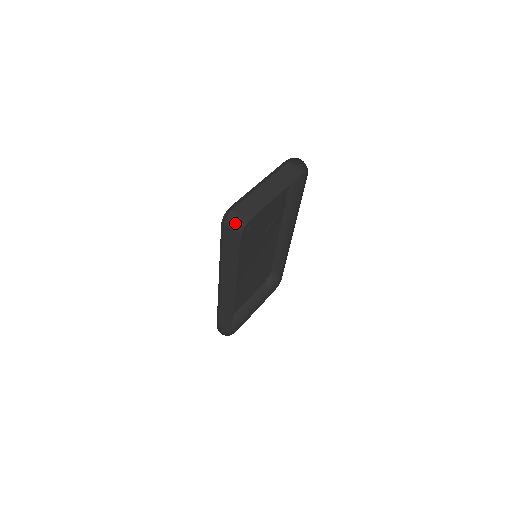
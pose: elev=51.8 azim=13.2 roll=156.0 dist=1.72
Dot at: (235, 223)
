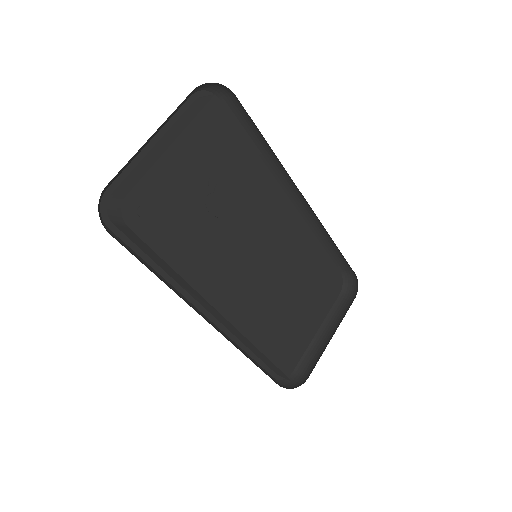
Dot at: (114, 213)
